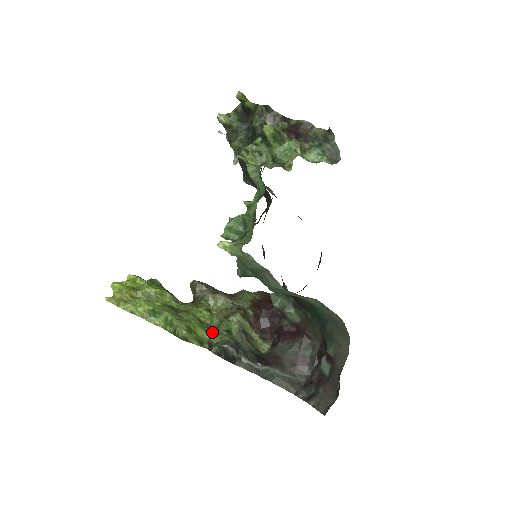
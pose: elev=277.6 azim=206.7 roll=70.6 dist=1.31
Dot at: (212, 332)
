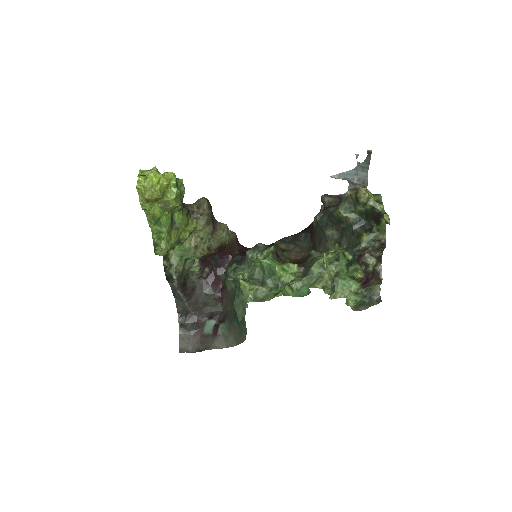
Dot at: (177, 252)
